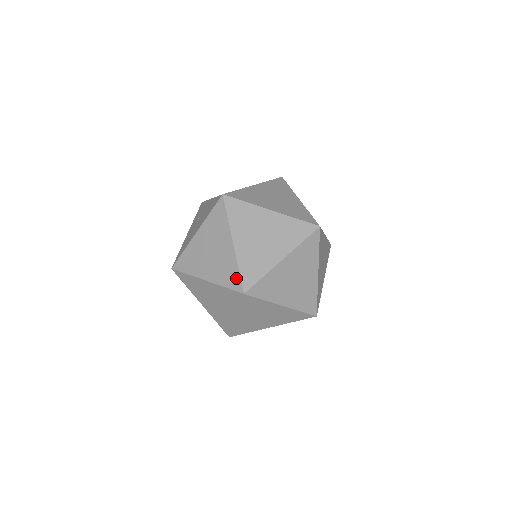
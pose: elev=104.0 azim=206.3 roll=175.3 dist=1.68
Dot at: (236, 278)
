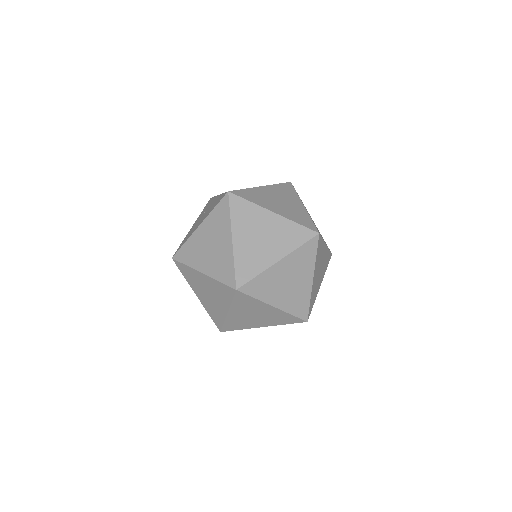
Dot at: (231, 274)
